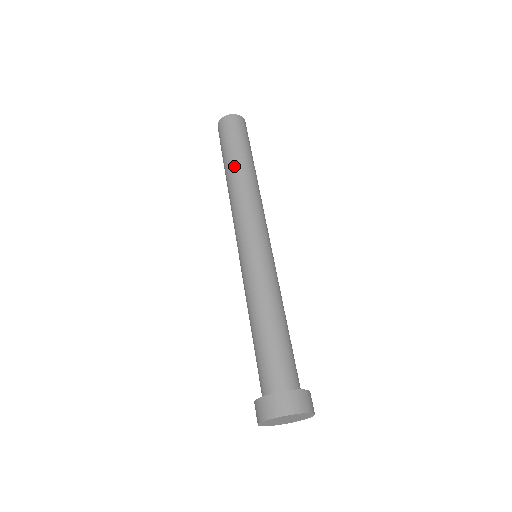
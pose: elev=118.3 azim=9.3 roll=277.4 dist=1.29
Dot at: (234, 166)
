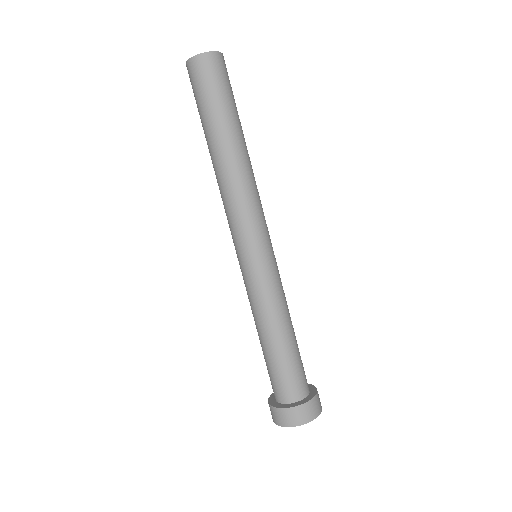
Dot at: (229, 141)
